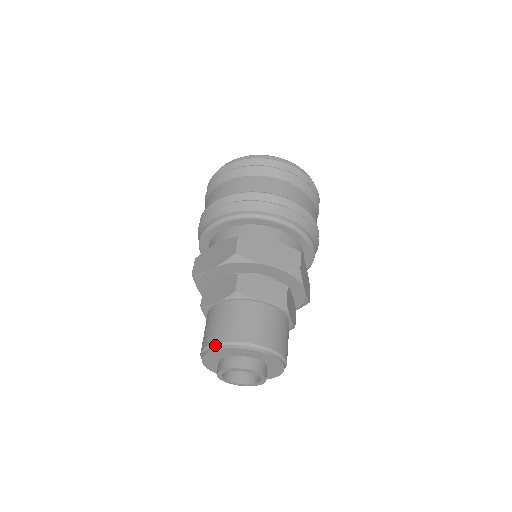
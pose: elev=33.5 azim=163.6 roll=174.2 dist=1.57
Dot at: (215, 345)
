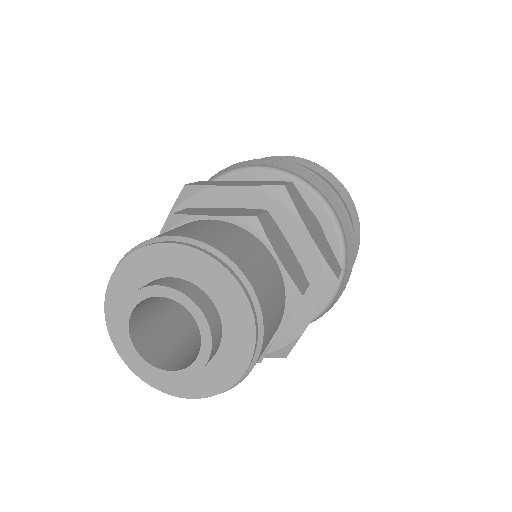
Dot at: (182, 238)
